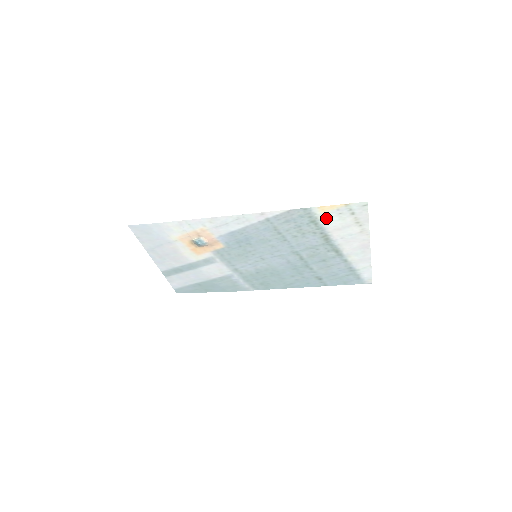
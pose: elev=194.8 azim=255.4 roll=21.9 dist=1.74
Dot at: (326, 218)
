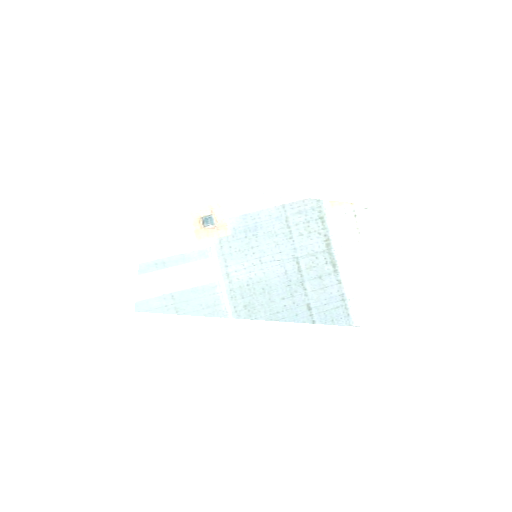
Dot at: (333, 216)
